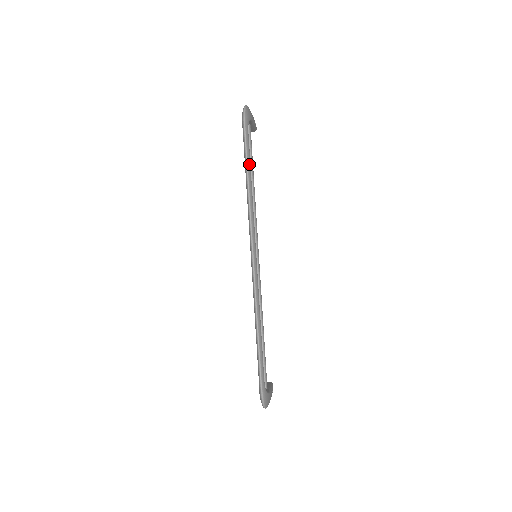
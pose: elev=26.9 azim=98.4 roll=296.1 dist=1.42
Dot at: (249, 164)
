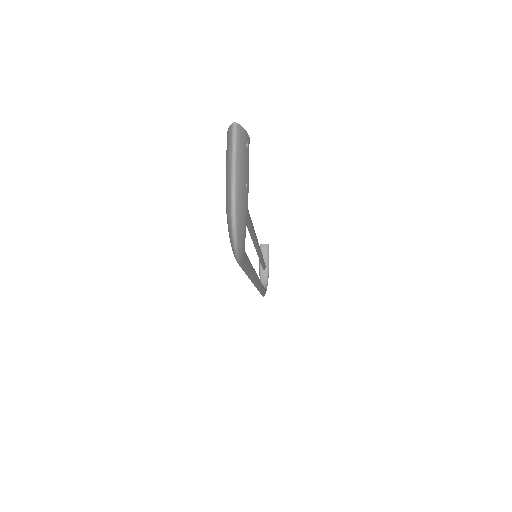
Dot at: (248, 267)
